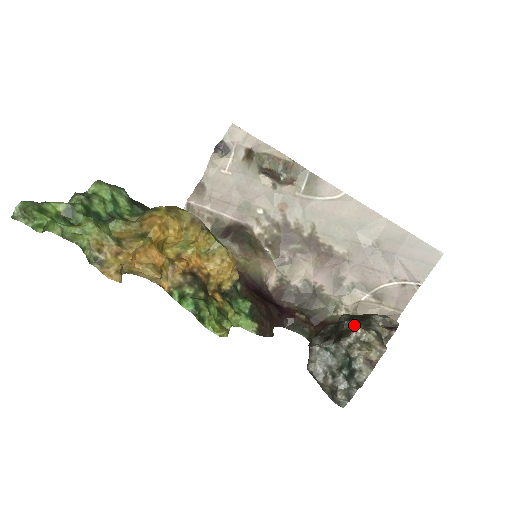
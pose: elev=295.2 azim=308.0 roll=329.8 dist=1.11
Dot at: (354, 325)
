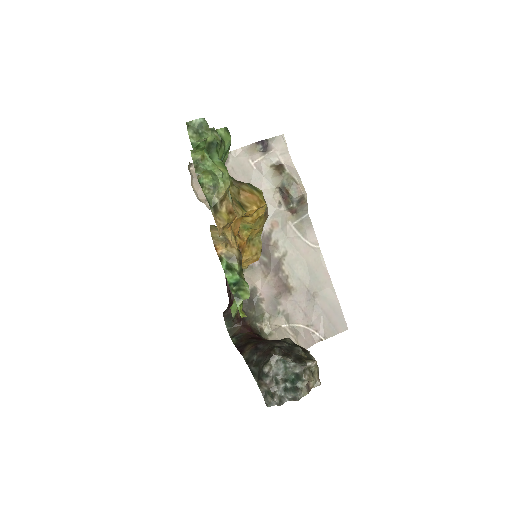
Dot at: (304, 354)
